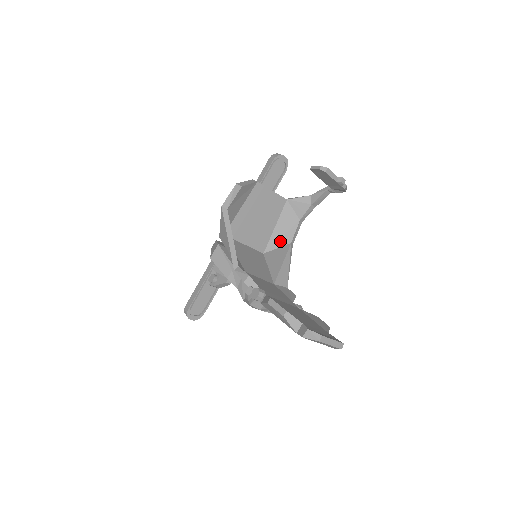
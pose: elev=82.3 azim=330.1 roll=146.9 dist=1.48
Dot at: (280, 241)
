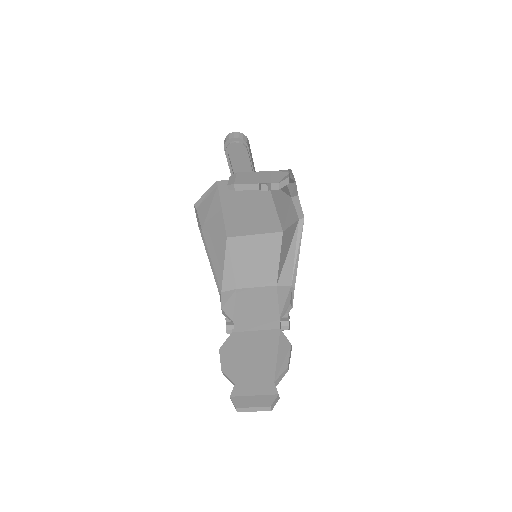
Dot at: (288, 219)
